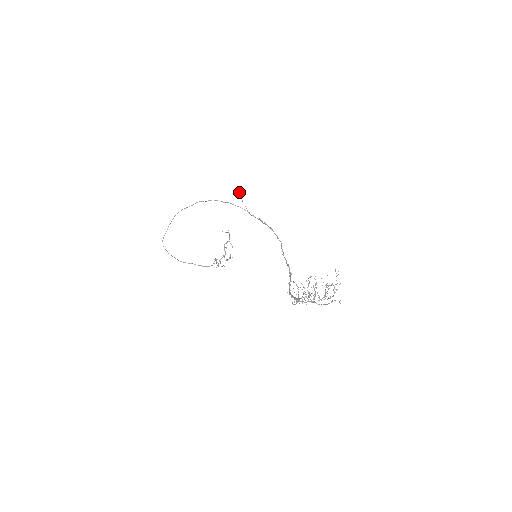
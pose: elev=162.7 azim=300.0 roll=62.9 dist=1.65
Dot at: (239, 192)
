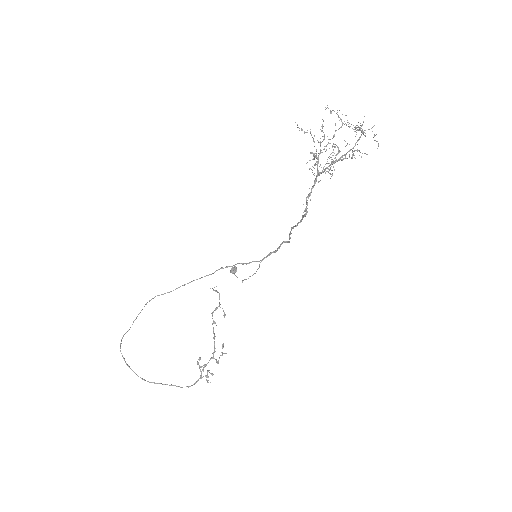
Dot at: (231, 270)
